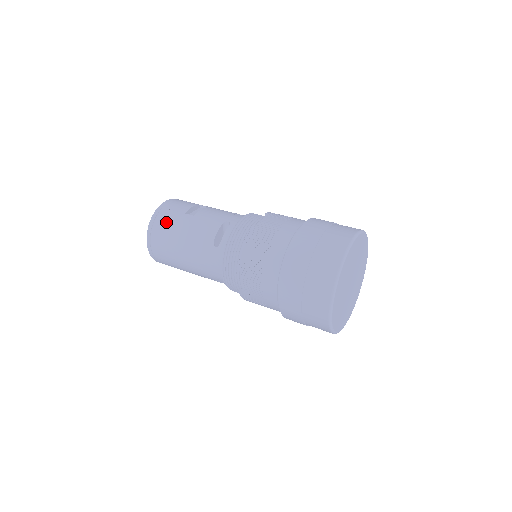
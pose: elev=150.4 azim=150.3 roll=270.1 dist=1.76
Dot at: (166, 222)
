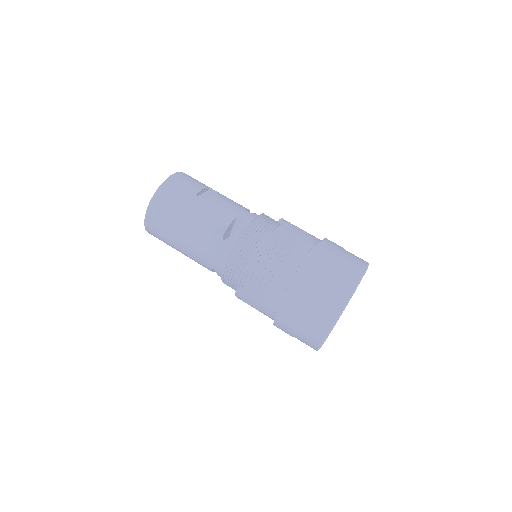
Dot at: (174, 198)
